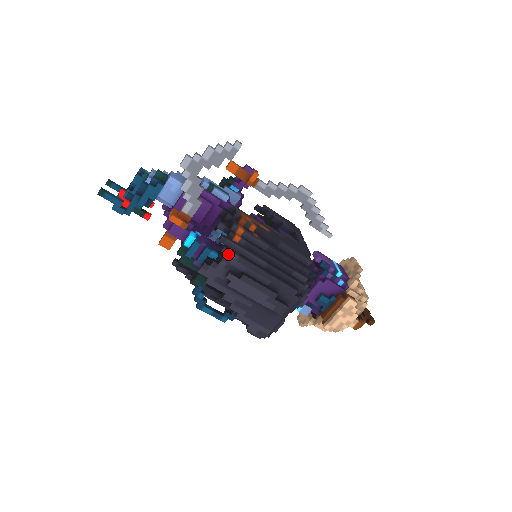
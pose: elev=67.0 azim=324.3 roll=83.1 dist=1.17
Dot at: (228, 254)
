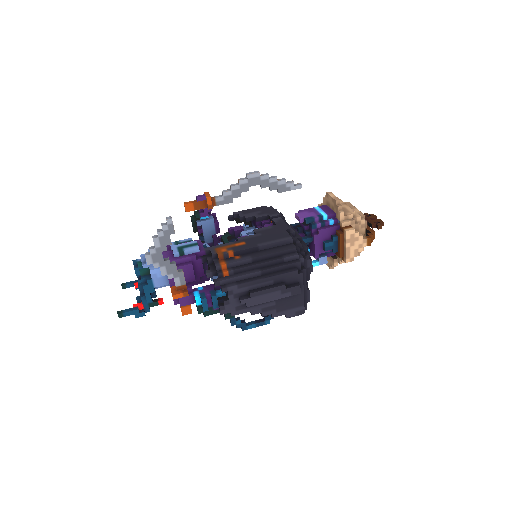
Dot at: (228, 290)
